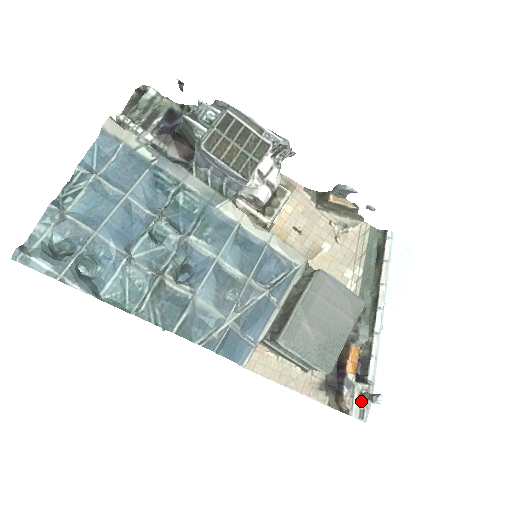
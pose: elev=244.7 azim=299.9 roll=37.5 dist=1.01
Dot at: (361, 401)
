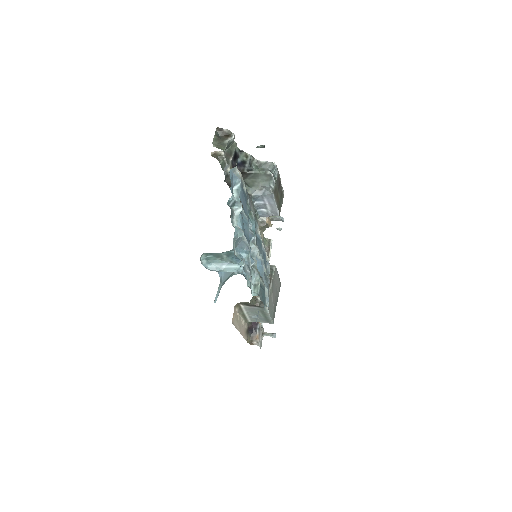
Dot at: (262, 337)
